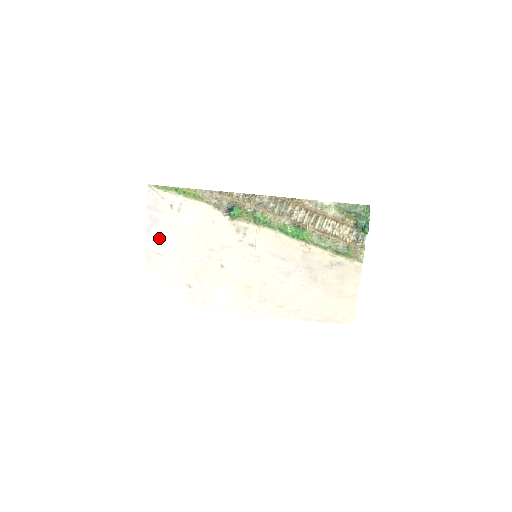
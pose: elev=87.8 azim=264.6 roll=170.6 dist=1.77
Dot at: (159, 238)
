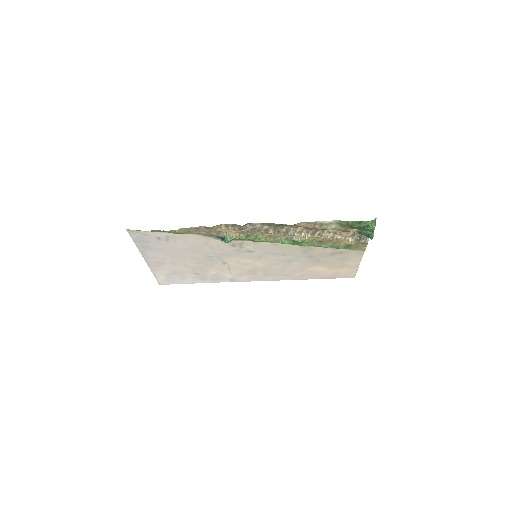
Dot at: (156, 256)
